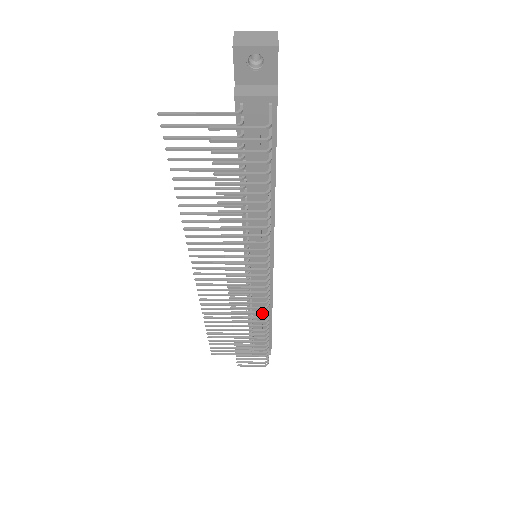
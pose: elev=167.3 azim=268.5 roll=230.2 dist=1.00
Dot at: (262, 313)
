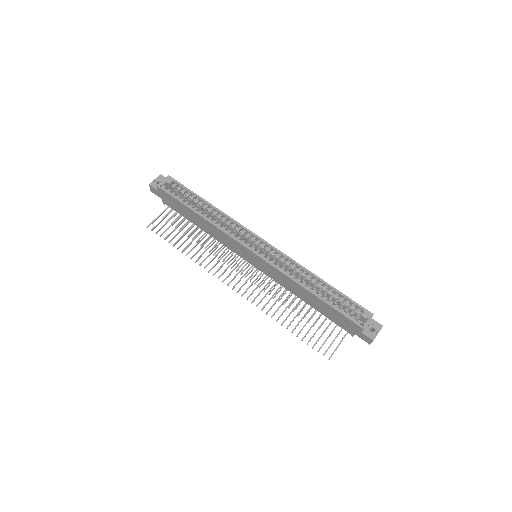
Dot at: occluded
